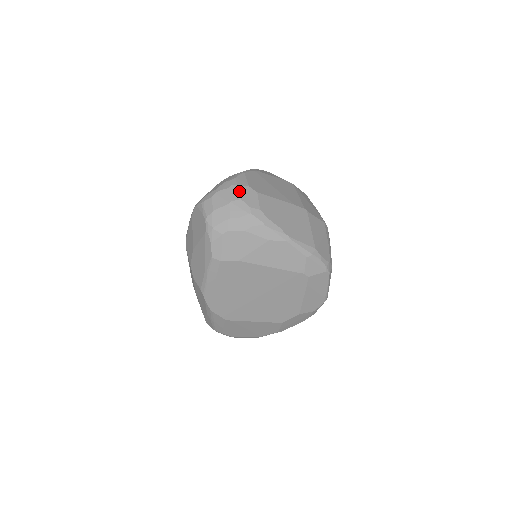
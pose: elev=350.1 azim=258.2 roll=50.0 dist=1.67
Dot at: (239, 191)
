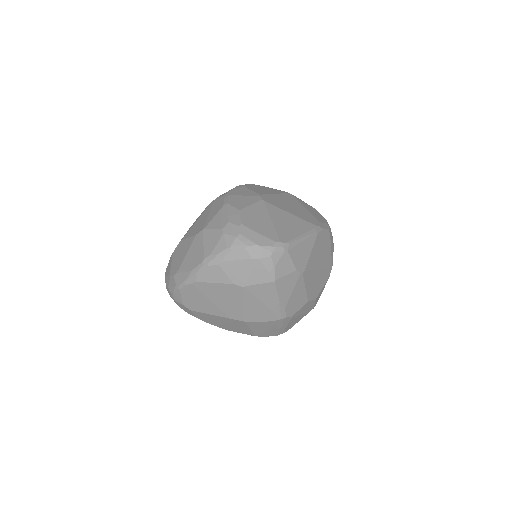
Dot at: (177, 304)
